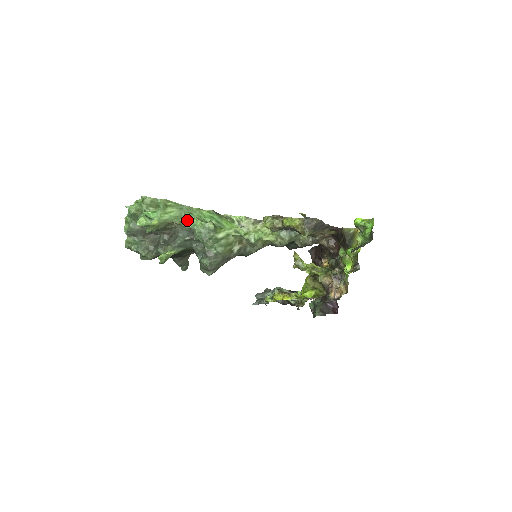
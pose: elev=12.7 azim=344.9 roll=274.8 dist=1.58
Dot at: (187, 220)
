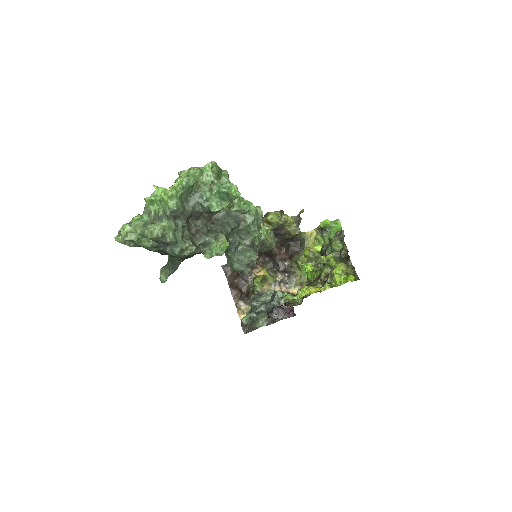
Dot at: (237, 203)
